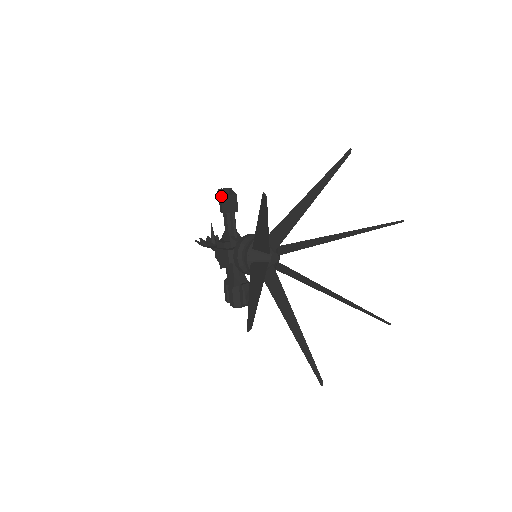
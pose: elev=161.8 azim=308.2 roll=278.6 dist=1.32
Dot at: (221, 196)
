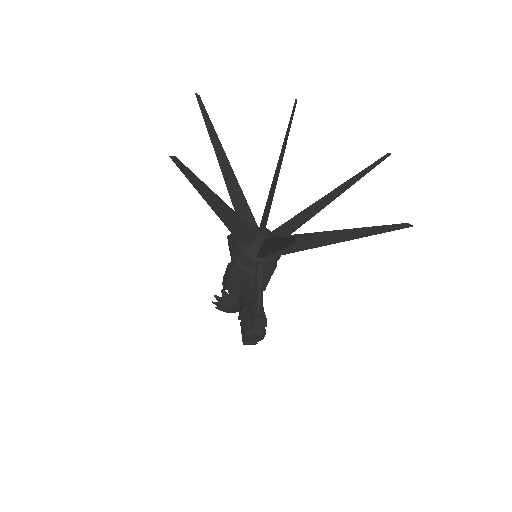
Dot at: (228, 241)
